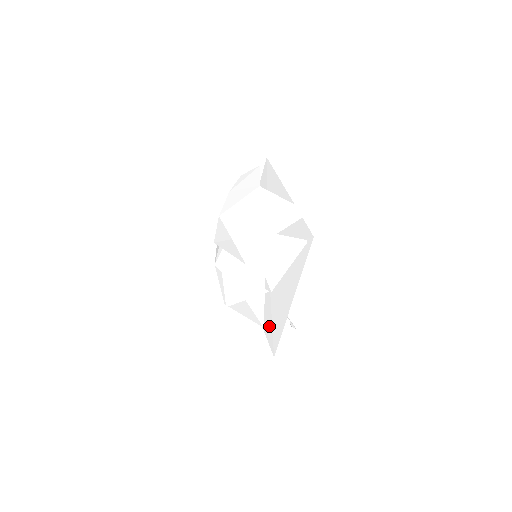
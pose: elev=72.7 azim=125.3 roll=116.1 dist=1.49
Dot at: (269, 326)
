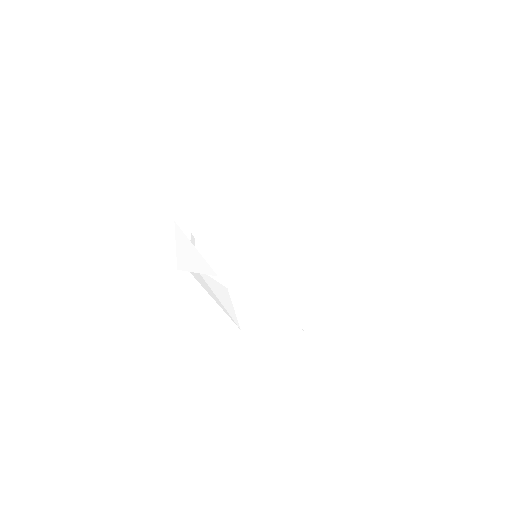
Dot at: occluded
